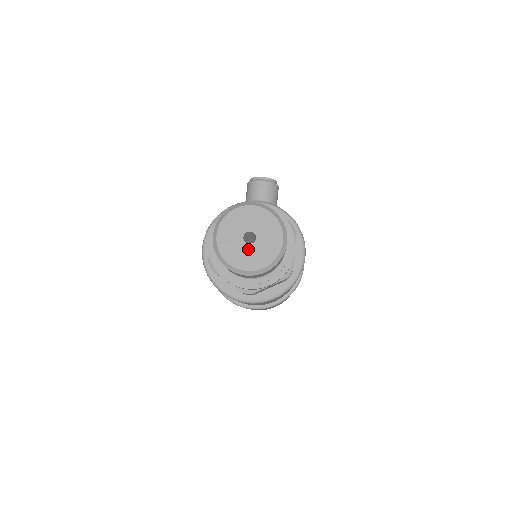
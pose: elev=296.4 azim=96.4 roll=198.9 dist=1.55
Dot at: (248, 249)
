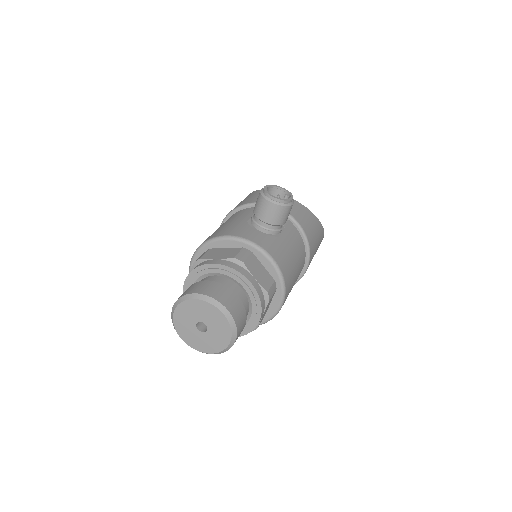
Dot at: (199, 335)
